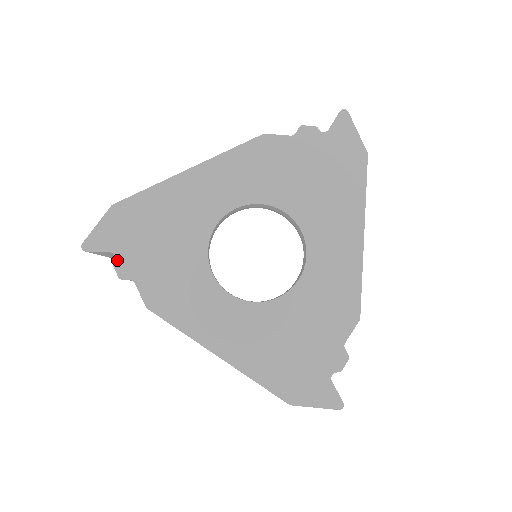
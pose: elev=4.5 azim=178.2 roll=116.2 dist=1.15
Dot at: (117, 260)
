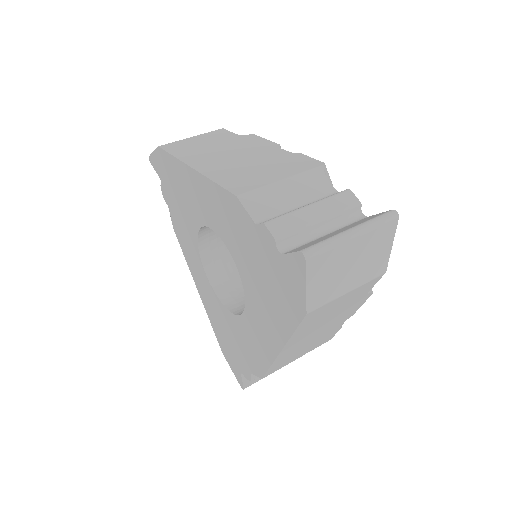
Dot at: (162, 186)
